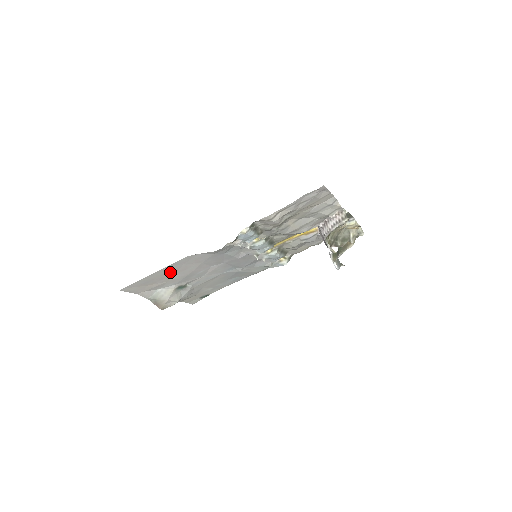
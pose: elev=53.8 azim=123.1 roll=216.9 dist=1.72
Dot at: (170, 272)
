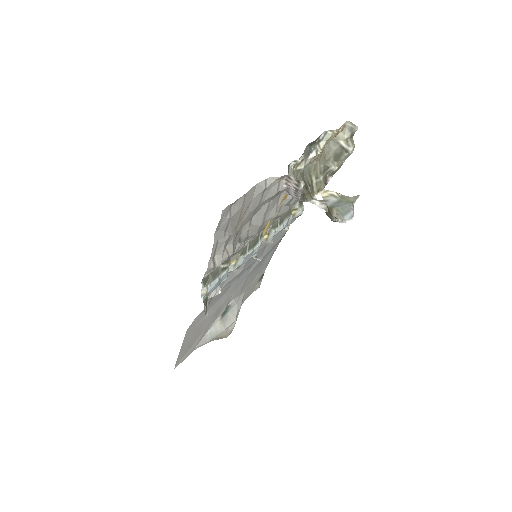
Dot at: (194, 334)
